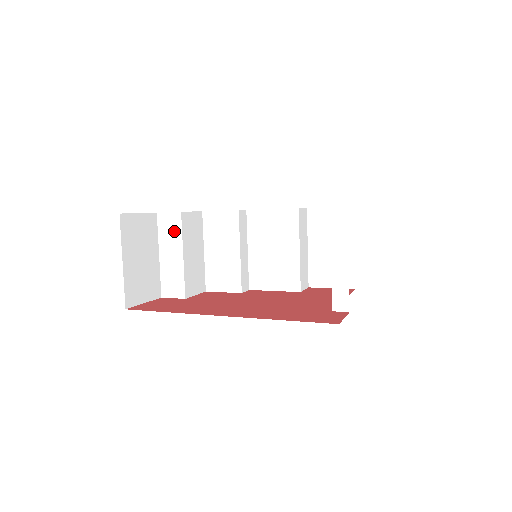
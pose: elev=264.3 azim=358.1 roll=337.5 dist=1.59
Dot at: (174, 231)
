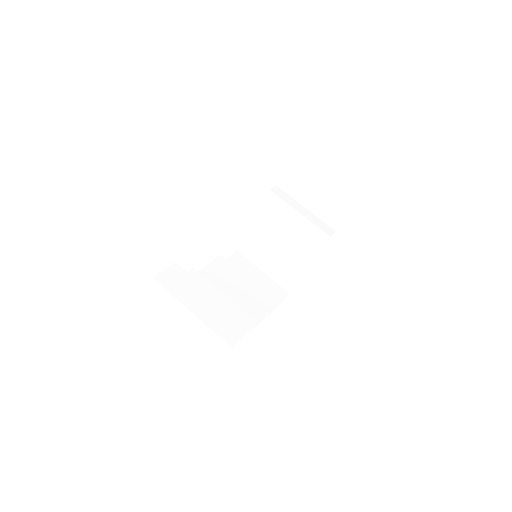
Dot at: (184, 280)
